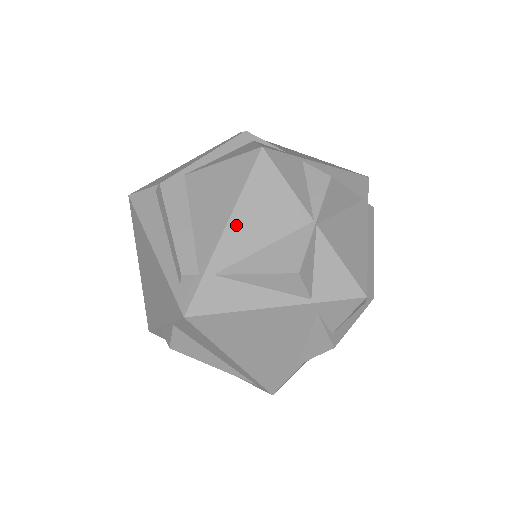
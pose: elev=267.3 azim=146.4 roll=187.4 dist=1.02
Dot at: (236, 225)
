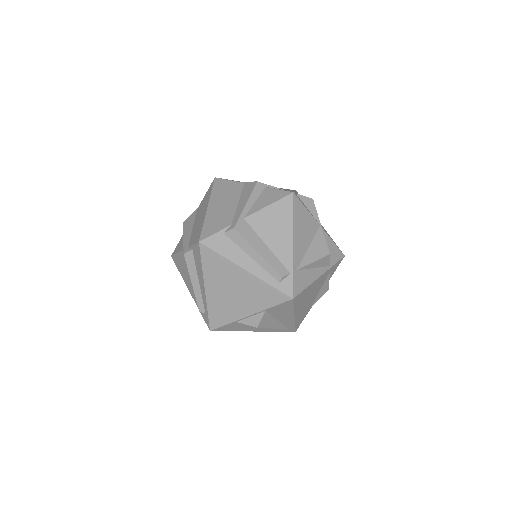
Dot at: (296, 239)
